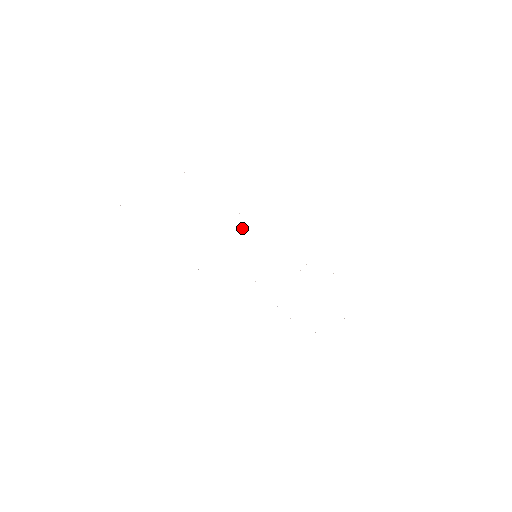
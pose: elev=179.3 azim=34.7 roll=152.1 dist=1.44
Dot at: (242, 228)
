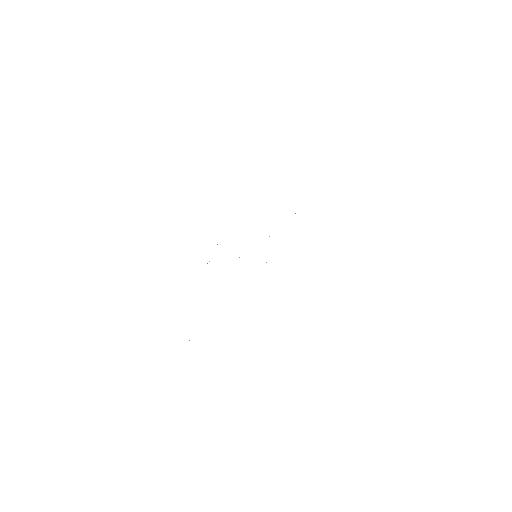
Dot at: occluded
